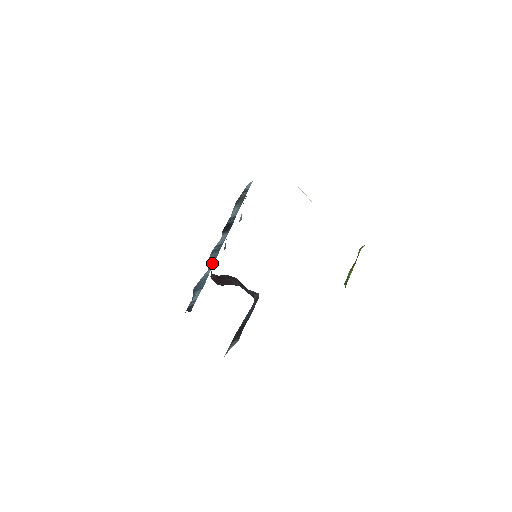
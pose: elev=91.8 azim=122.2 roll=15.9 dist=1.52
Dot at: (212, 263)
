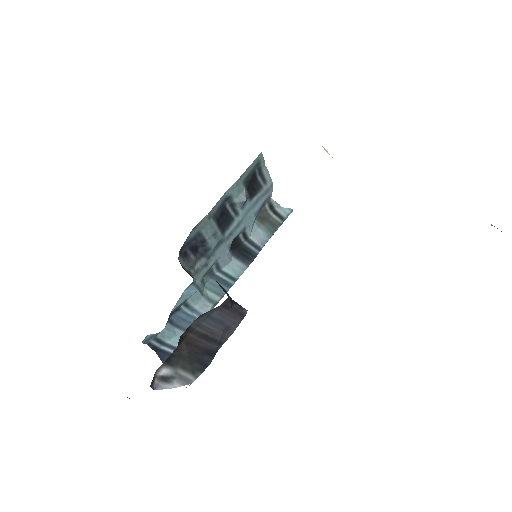
Dot at: (213, 299)
